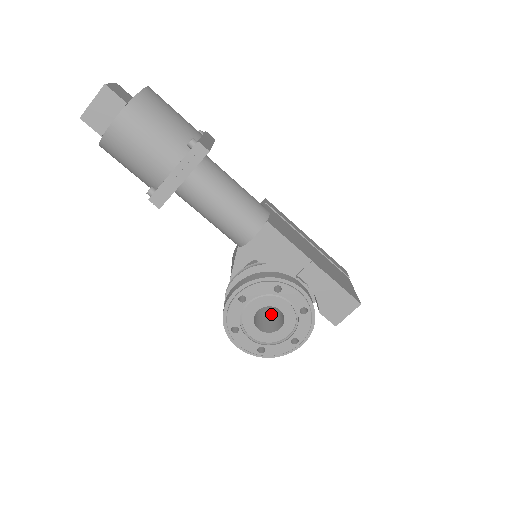
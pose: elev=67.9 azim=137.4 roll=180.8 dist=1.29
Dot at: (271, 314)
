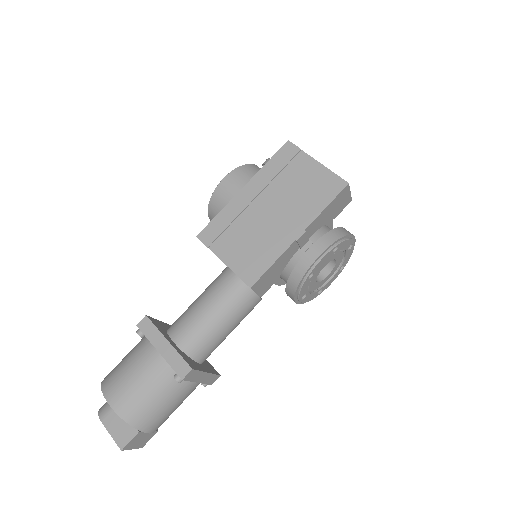
Dot at: occluded
